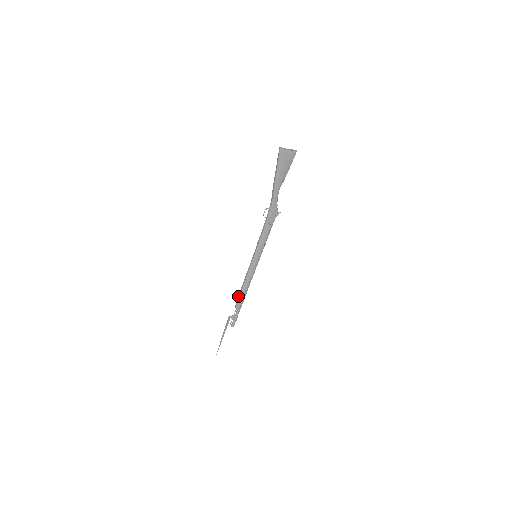
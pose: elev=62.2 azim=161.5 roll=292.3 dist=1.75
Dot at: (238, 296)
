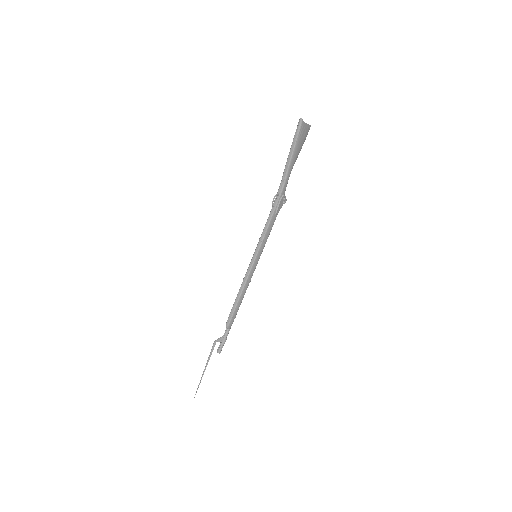
Dot at: (231, 311)
